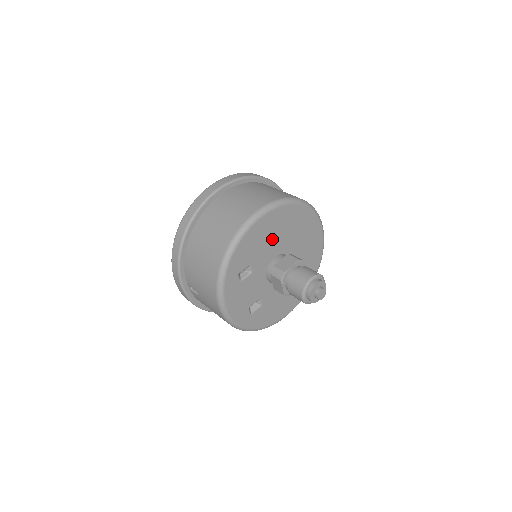
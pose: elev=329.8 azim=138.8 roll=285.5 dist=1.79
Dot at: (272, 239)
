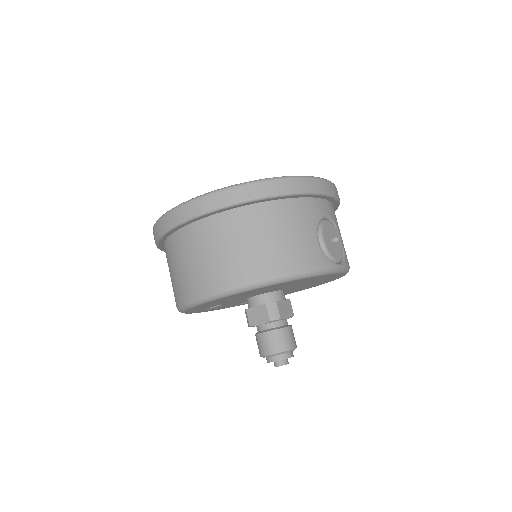
Dot at: (238, 297)
